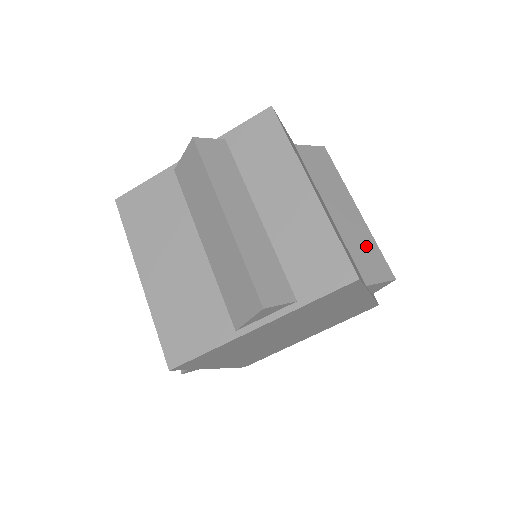
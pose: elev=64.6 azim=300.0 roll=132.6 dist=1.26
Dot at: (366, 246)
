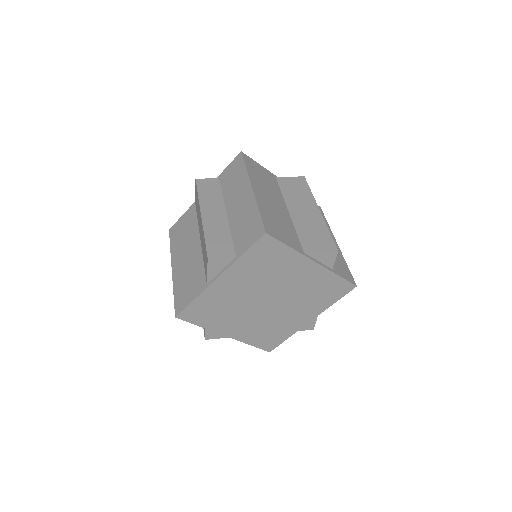
Dot at: (316, 231)
